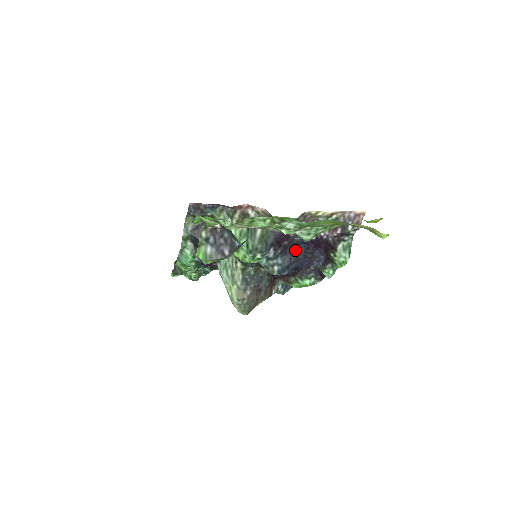
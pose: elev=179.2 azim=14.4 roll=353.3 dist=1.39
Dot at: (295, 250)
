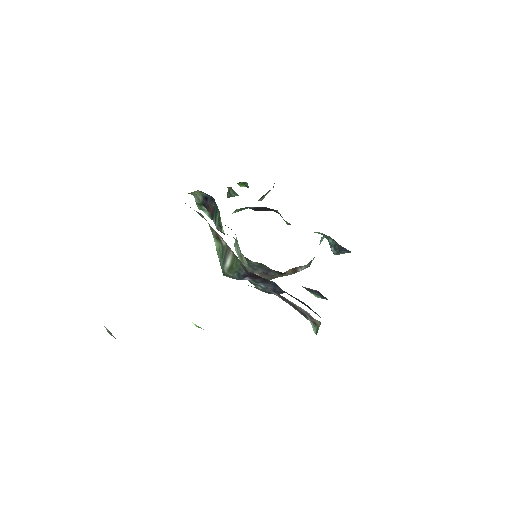
Dot at: (277, 285)
